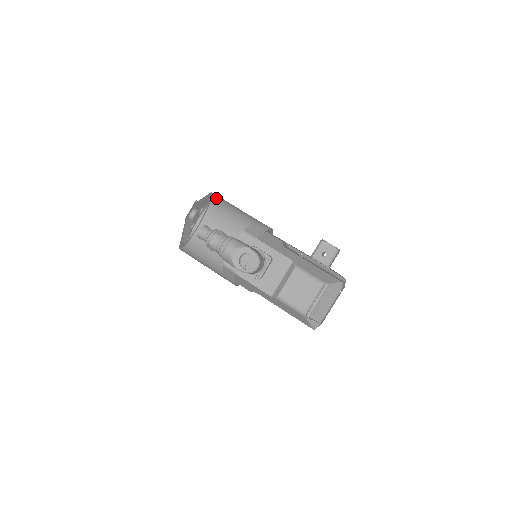
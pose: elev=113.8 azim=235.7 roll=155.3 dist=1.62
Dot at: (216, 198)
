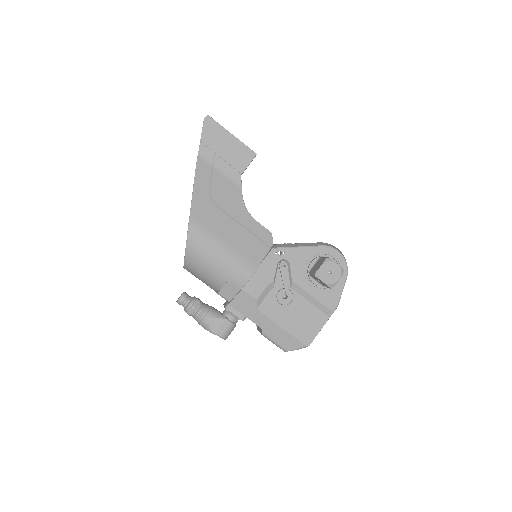
Dot at: (190, 247)
